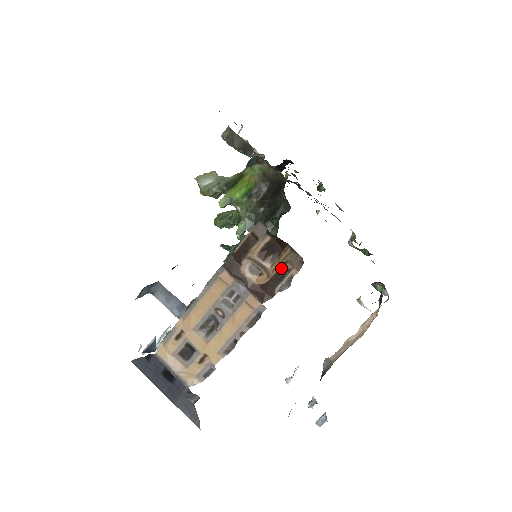
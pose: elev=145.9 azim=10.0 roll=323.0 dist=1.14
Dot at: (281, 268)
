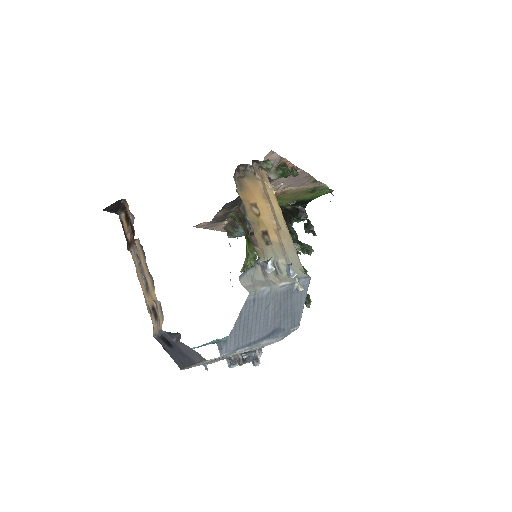
Dot at: (128, 215)
